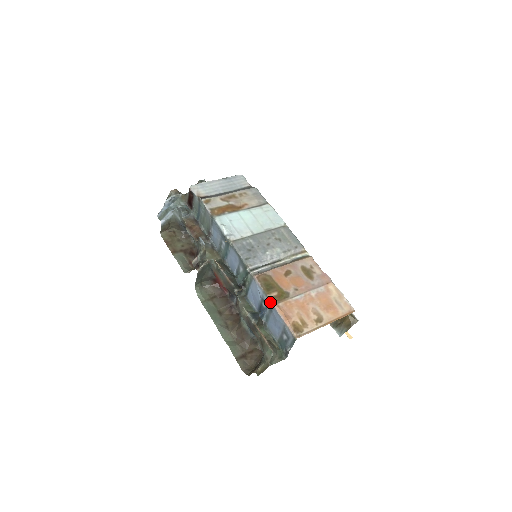
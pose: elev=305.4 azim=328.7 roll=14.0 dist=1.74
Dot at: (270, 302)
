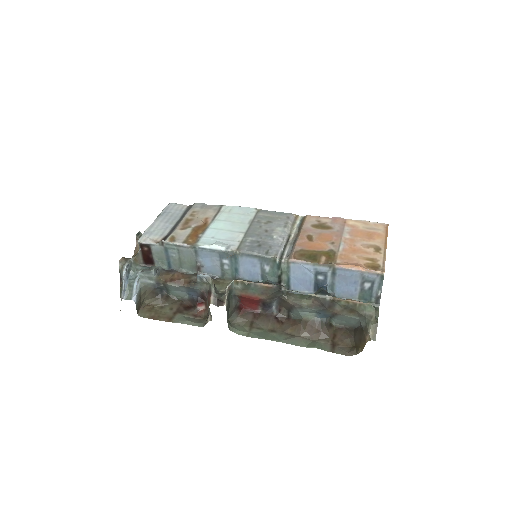
Dot at: (328, 267)
